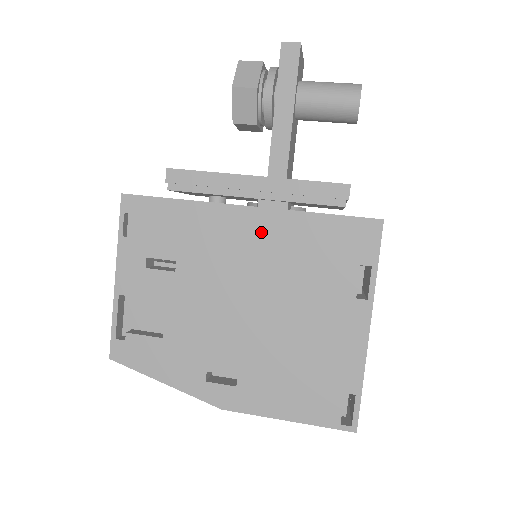
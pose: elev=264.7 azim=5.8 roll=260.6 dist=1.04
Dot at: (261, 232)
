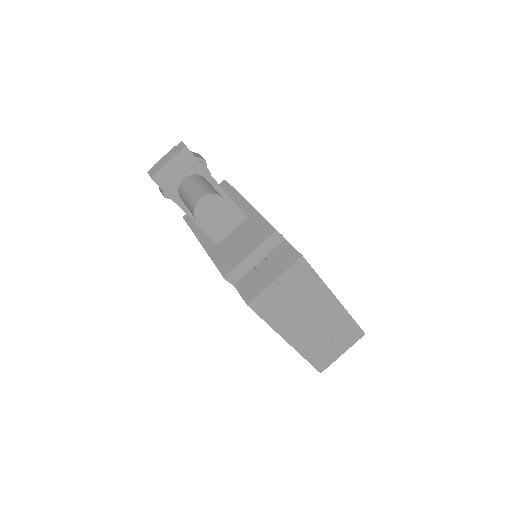
Dot at: occluded
